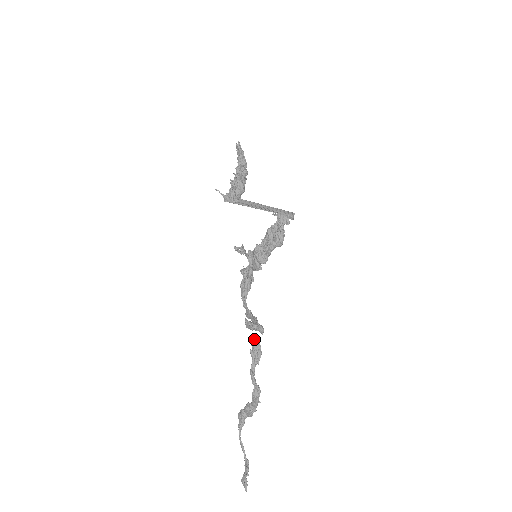
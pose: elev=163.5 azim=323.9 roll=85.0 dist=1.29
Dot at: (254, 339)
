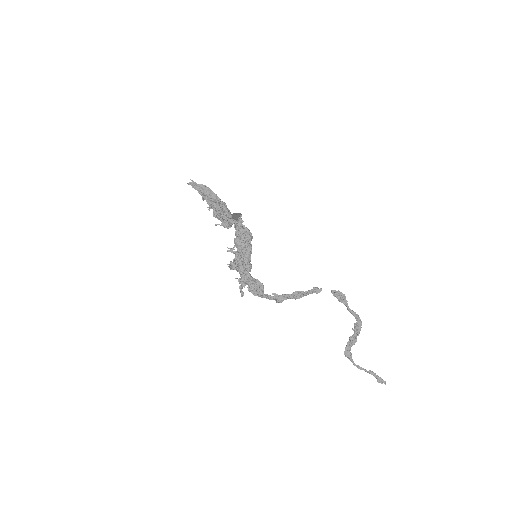
Dot at: (335, 291)
